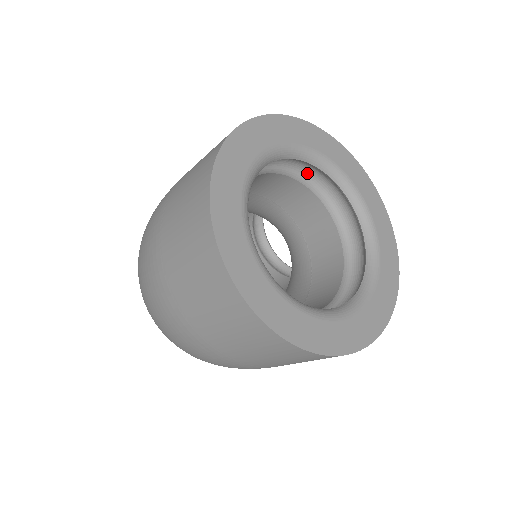
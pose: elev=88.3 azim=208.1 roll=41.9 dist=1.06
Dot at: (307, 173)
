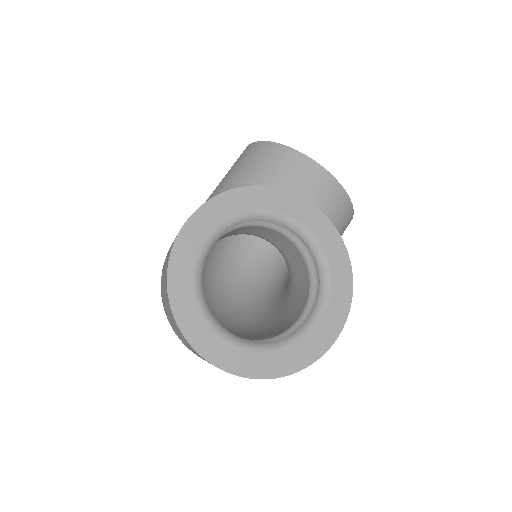
Dot at: occluded
